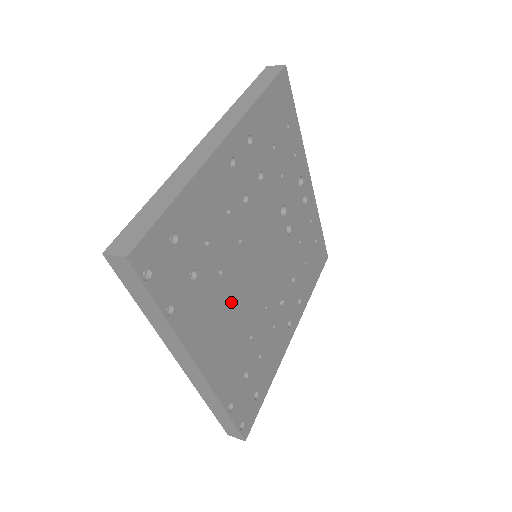
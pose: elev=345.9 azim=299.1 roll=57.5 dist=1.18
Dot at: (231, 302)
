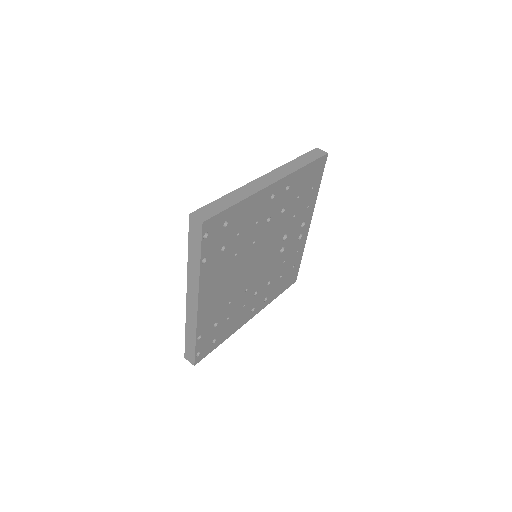
Dot at: (232, 275)
